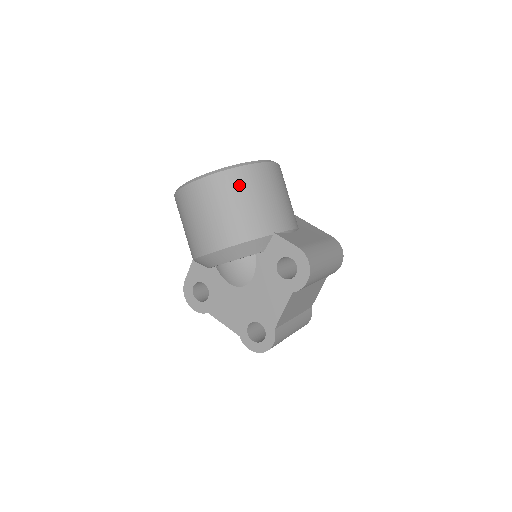
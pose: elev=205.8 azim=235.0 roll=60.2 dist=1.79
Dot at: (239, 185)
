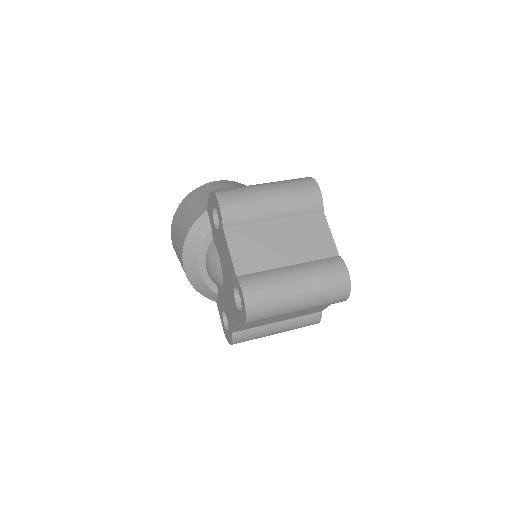
Dot at: (183, 208)
